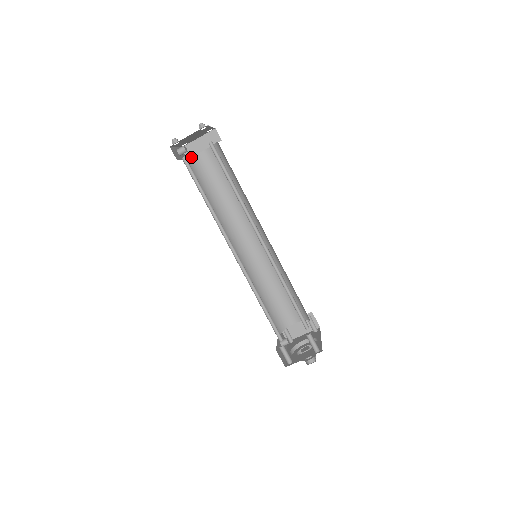
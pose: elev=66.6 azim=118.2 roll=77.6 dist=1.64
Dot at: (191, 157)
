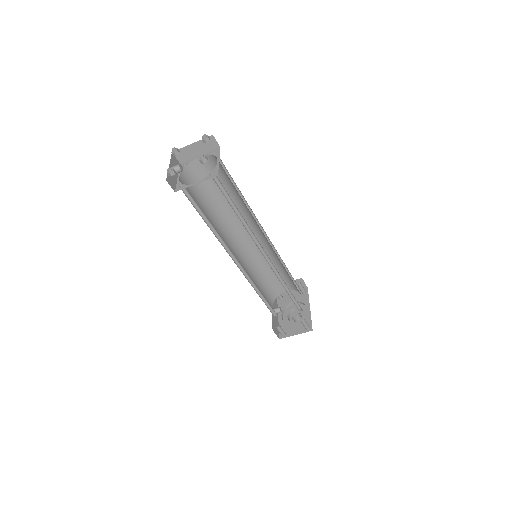
Dot at: (185, 167)
